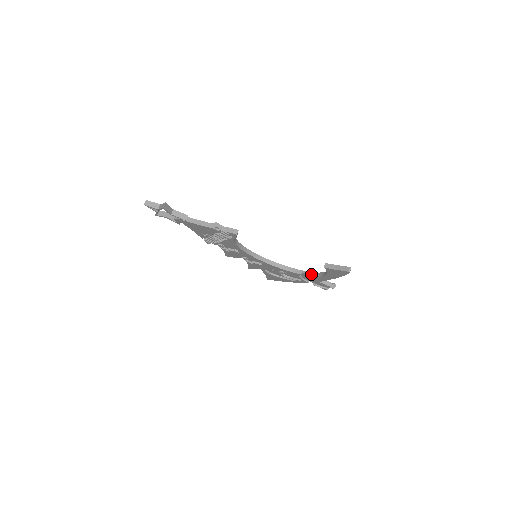
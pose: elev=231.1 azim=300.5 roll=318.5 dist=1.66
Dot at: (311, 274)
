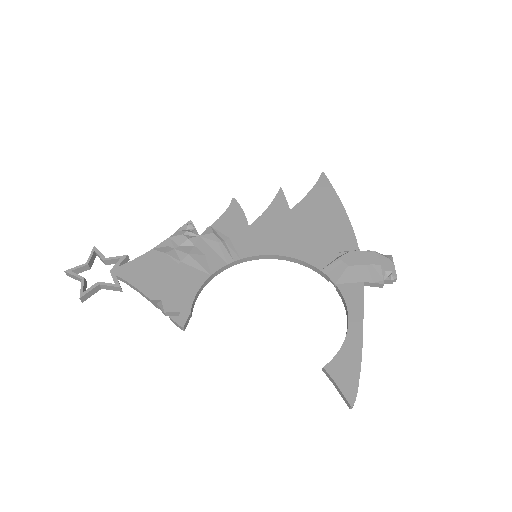
Dot at: (339, 294)
